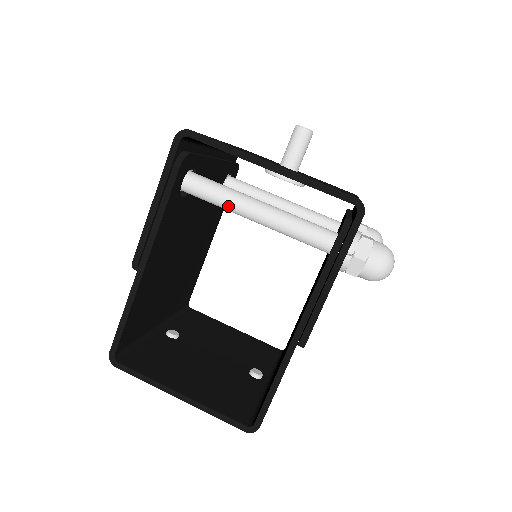
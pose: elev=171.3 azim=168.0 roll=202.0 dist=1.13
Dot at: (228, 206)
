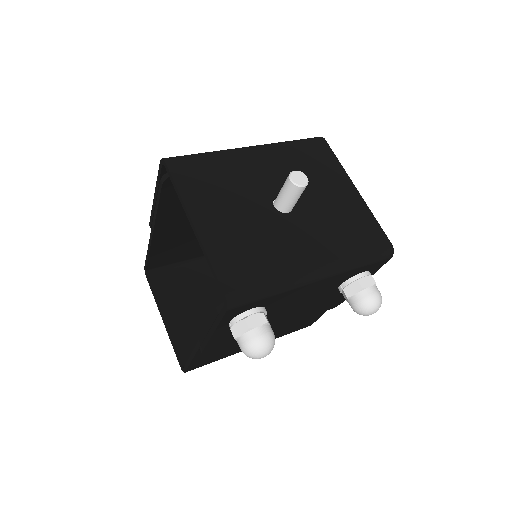
Dot at: occluded
